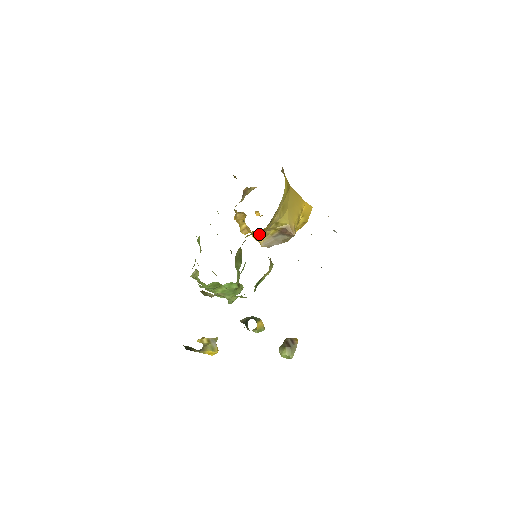
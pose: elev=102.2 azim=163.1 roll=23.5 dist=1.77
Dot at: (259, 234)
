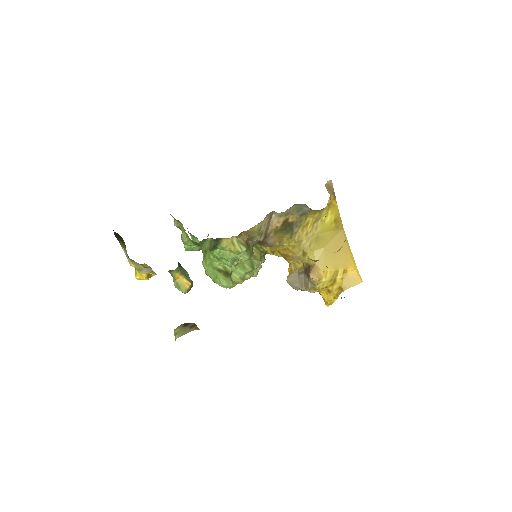
Dot at: (291, 263)
